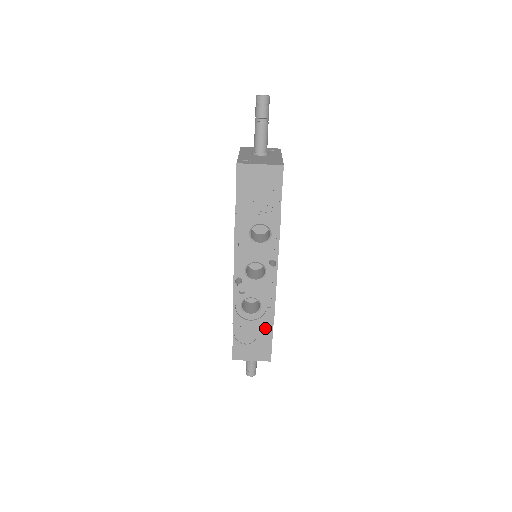
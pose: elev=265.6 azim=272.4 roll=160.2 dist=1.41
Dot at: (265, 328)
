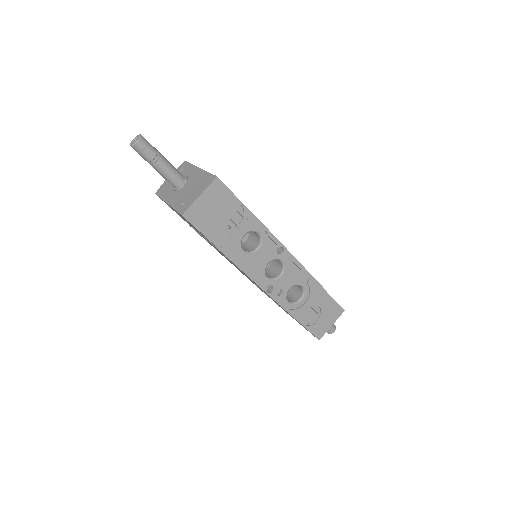
Dot at: (319, 296)
